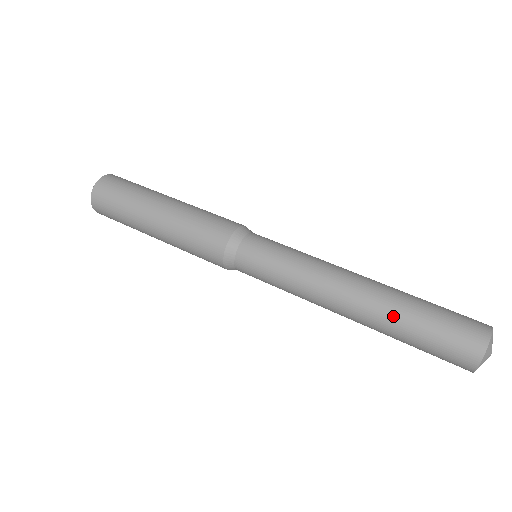
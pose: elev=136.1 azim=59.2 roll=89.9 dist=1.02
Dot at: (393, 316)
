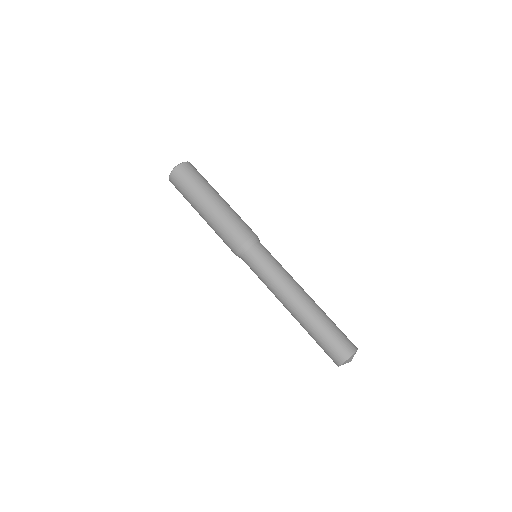
Dot at: (316, 320)
